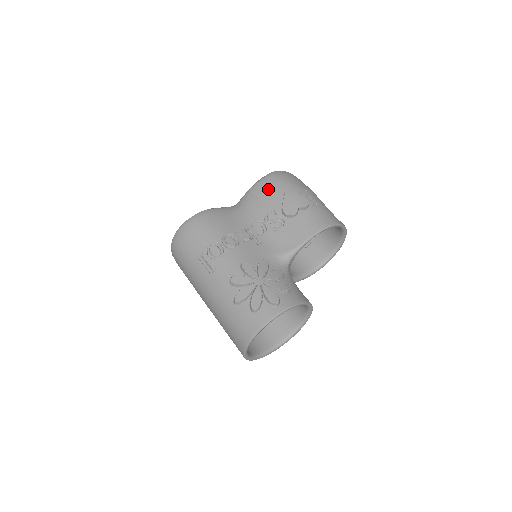
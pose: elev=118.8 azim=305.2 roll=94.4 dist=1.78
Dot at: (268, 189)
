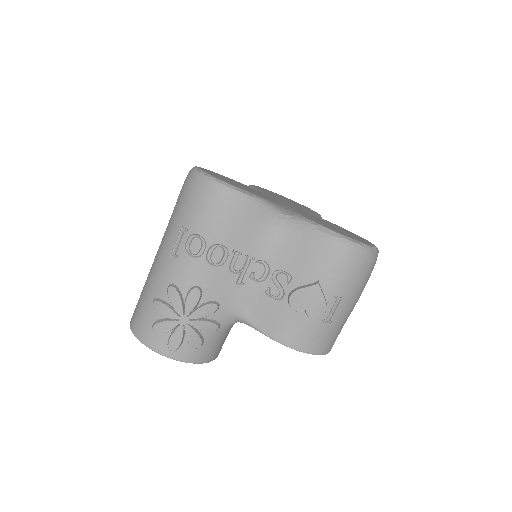
Dot at: (318, 255)
